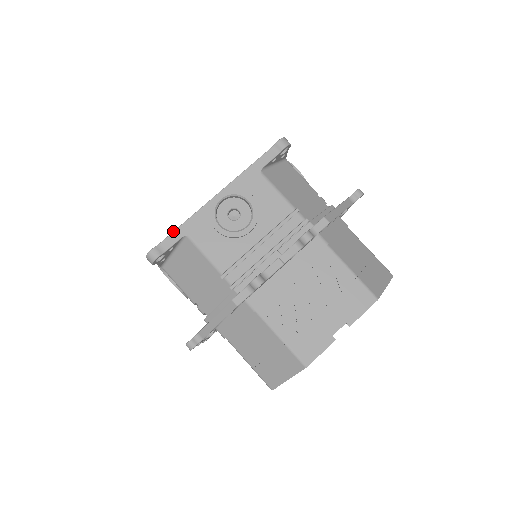
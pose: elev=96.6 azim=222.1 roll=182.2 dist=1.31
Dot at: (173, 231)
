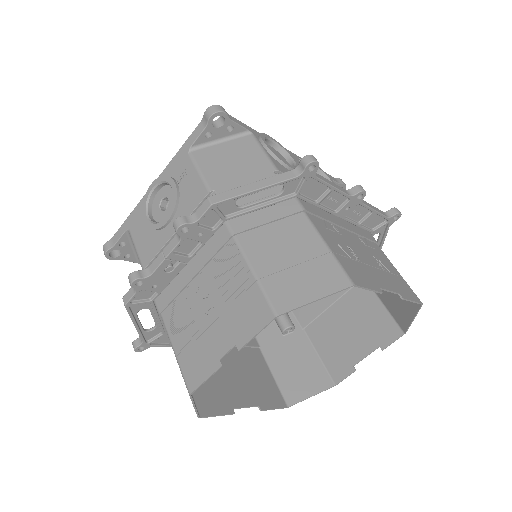
Dot at: (121, 225)
